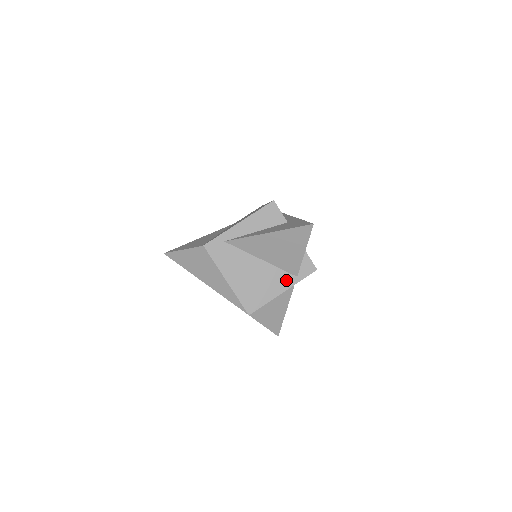
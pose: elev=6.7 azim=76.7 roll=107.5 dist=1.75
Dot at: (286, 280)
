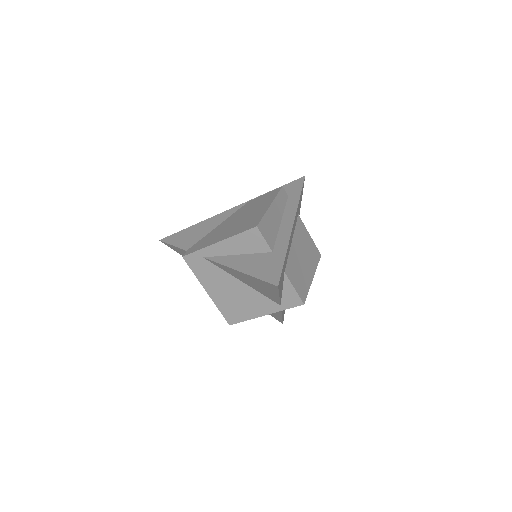
Dot at: (268, 306)
